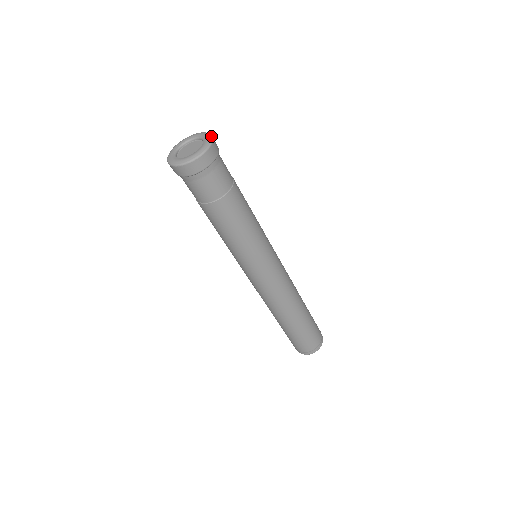
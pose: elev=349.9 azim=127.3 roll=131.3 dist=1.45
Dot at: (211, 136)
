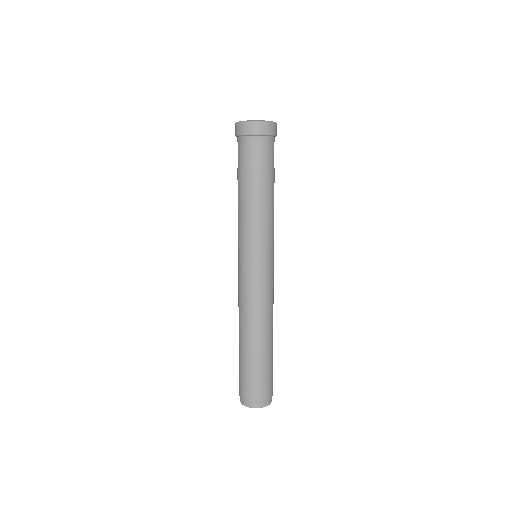
Dot at: occluded
